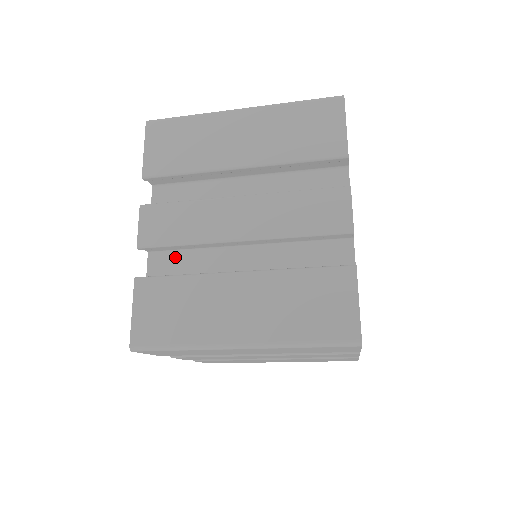
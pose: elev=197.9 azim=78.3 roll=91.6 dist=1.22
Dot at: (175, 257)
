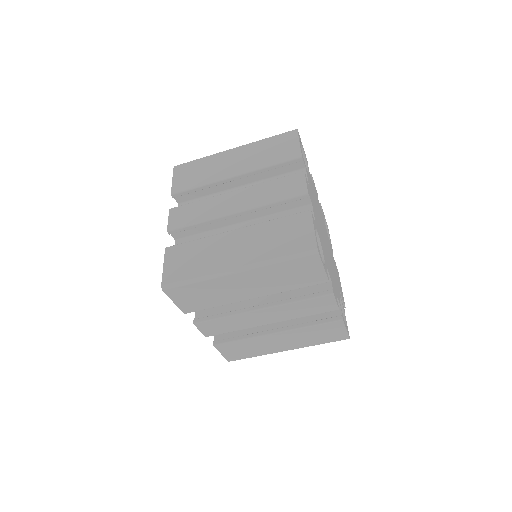
Dot at: (193, 239)
